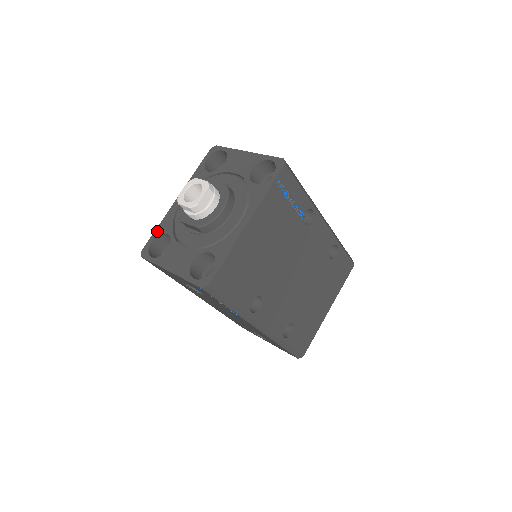
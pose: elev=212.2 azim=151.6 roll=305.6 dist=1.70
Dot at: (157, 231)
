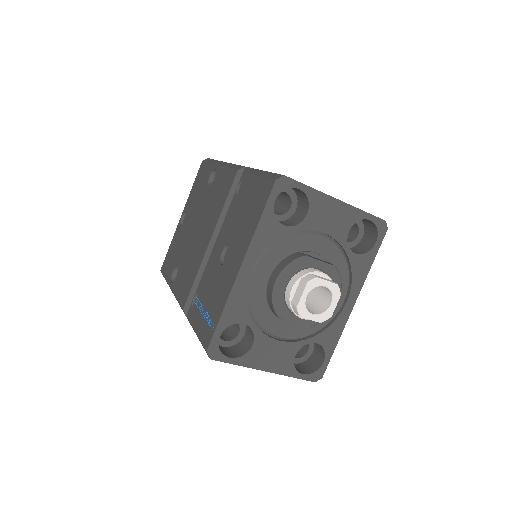
Dot at: (224, 321)
